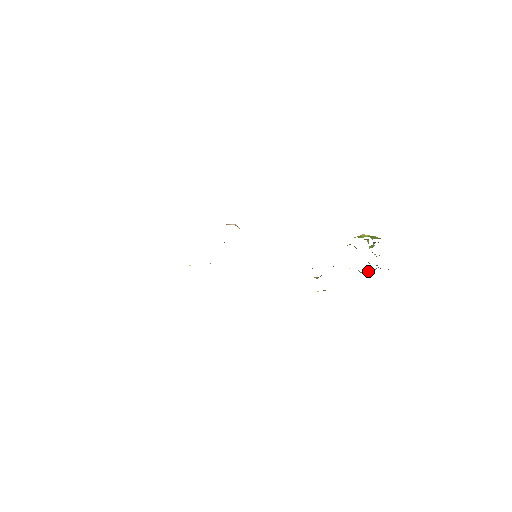
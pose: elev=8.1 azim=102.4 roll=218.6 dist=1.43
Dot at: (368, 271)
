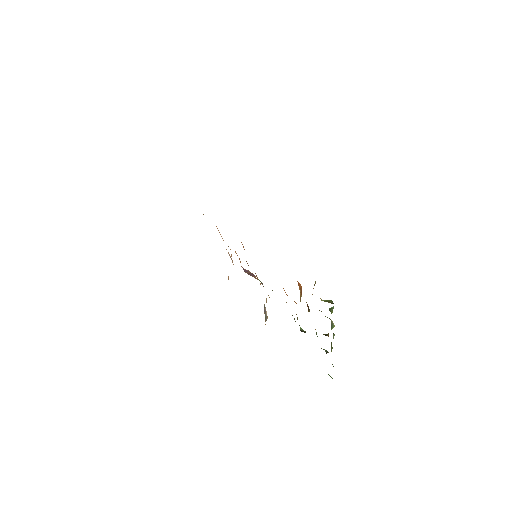
Dot at: occluded
